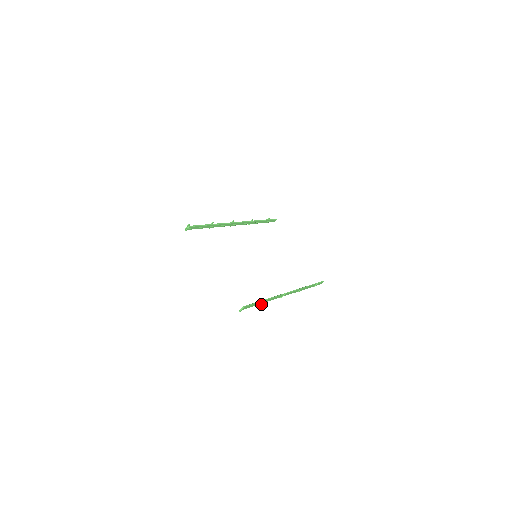
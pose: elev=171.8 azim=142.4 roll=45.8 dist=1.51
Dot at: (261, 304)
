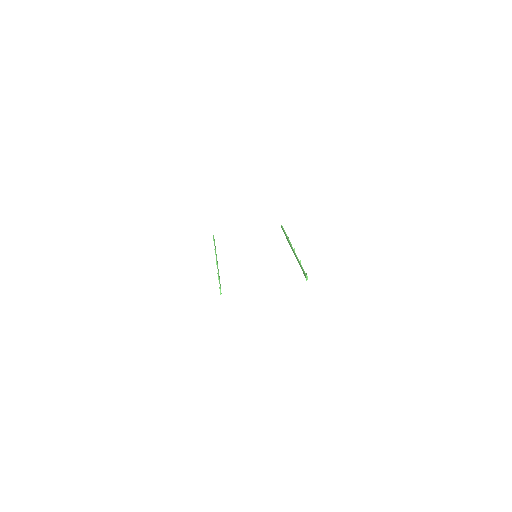
Dot at: (300, 266)
